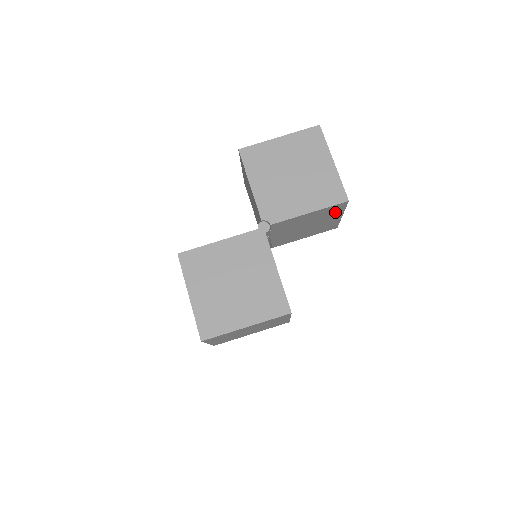
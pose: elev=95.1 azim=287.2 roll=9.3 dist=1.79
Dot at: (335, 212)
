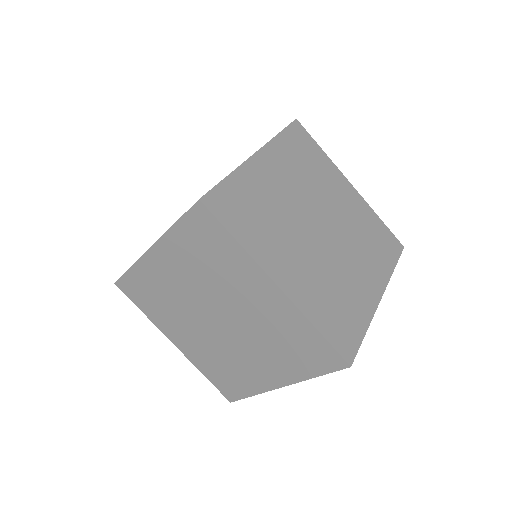
Dot at: occluded
